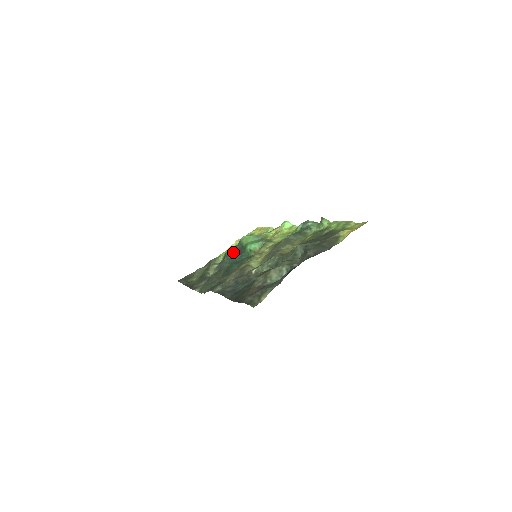
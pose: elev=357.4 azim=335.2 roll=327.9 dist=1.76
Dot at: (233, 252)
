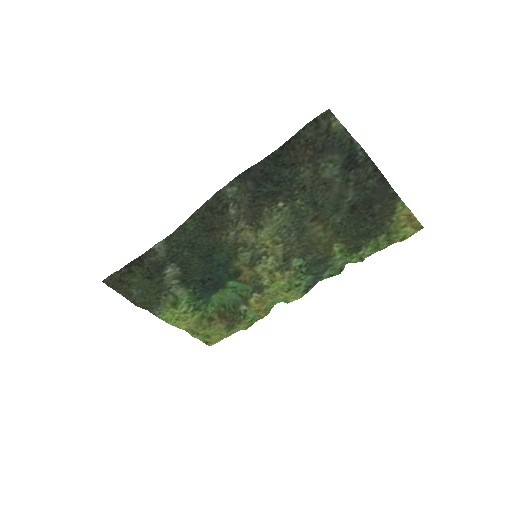
Dot at: (204, 286)
